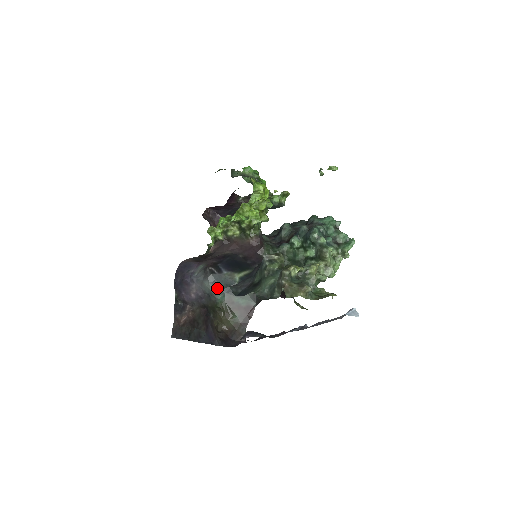
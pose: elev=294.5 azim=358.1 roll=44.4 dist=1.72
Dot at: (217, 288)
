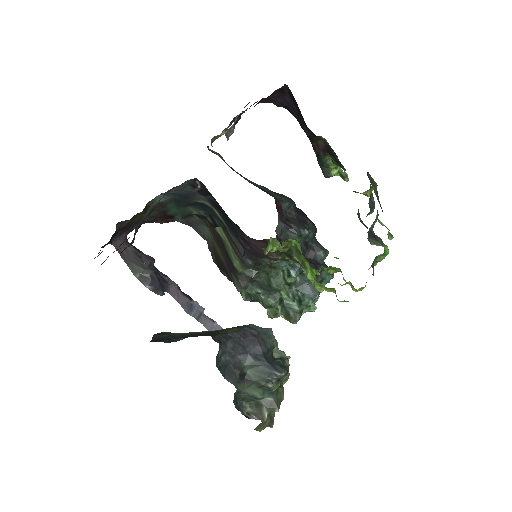
Dot at: (172, 193)
